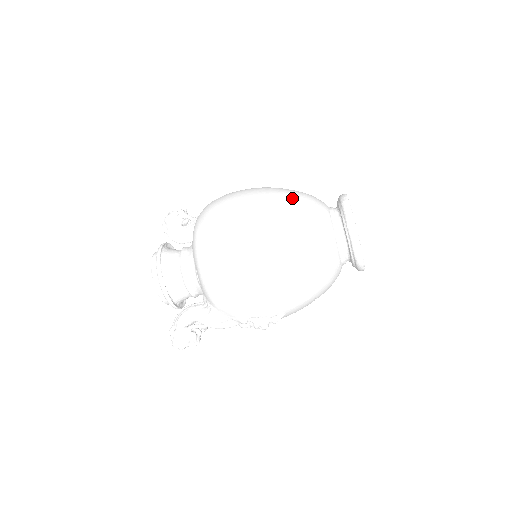
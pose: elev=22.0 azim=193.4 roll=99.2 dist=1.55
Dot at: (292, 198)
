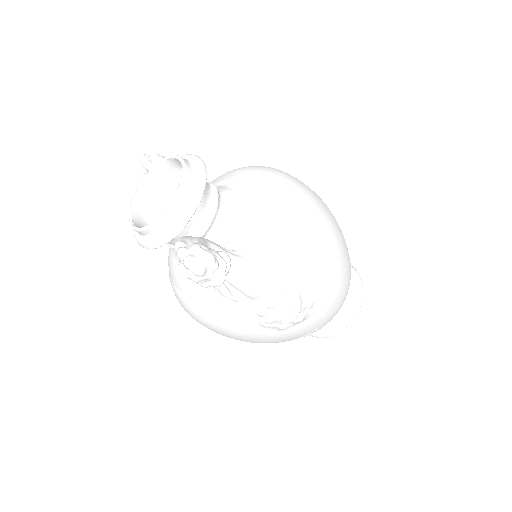
Dot at: occluded
